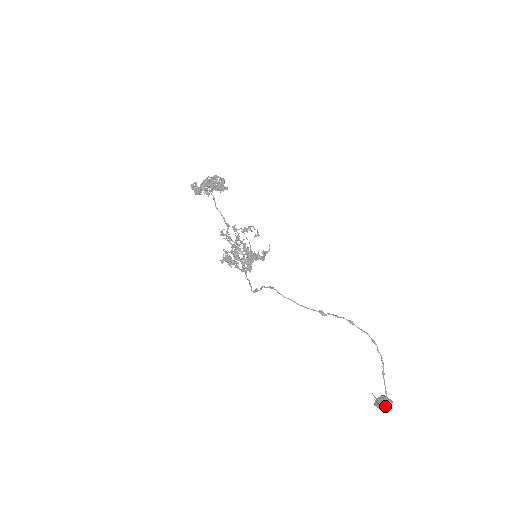
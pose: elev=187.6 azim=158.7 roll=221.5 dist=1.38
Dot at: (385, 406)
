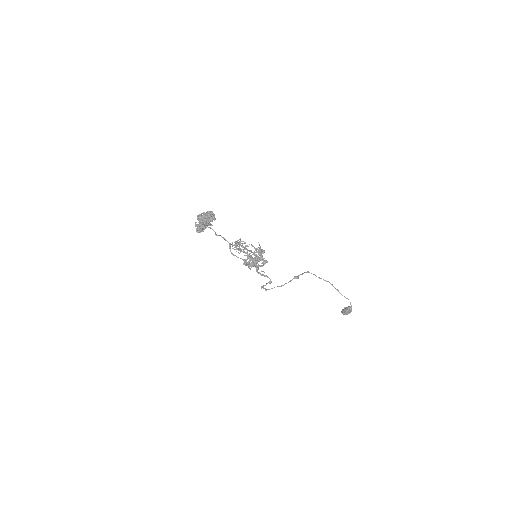
Dot at: (351, 309)
